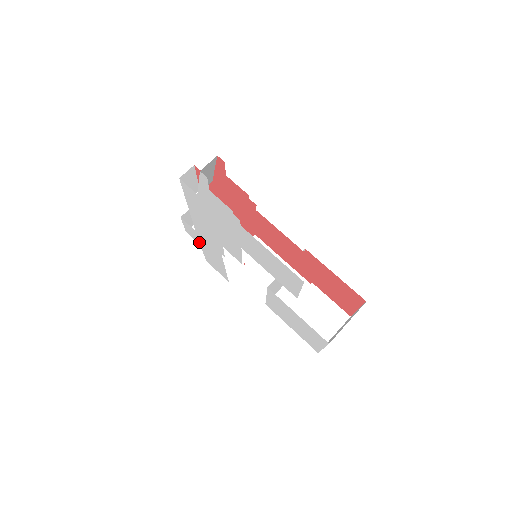
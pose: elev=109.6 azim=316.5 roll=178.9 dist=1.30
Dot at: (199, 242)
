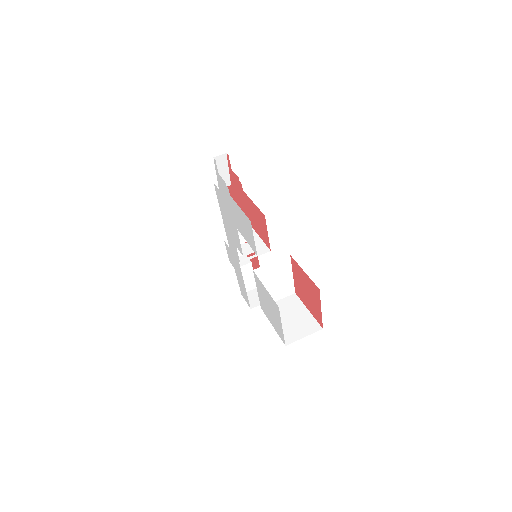
Dot at: (234, 265)
